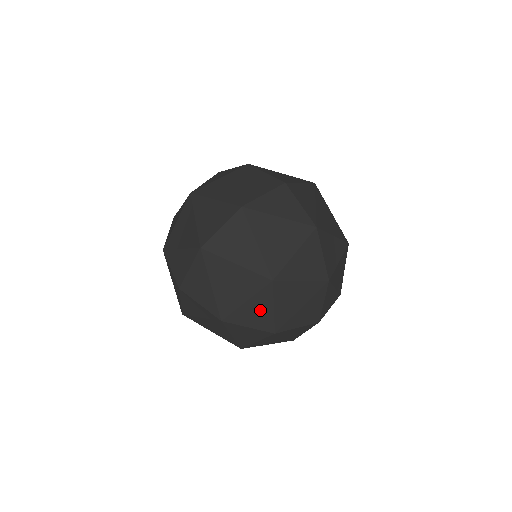
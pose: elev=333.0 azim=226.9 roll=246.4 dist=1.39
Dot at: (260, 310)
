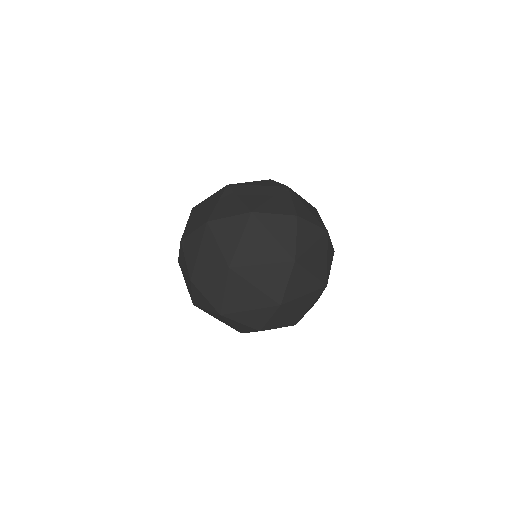
Dot at: occluded
